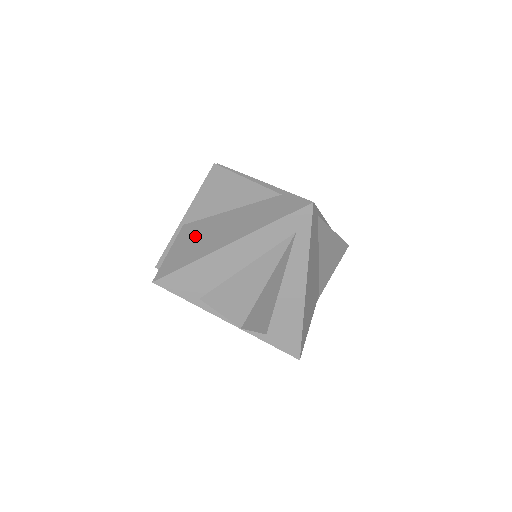
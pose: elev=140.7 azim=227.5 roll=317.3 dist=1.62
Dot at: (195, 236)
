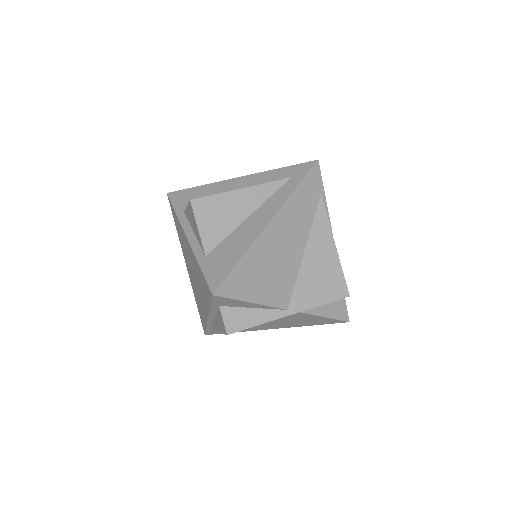
Dot at: occluded
